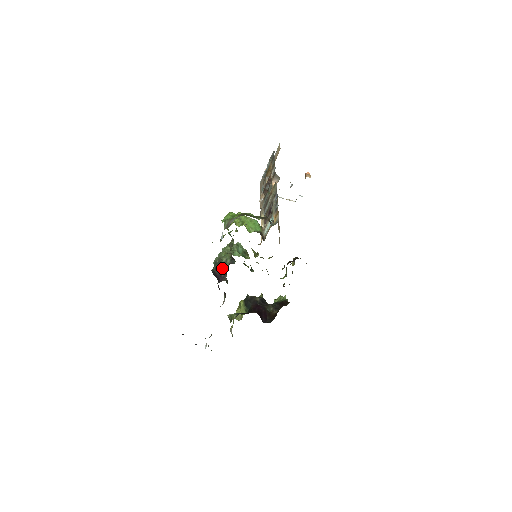
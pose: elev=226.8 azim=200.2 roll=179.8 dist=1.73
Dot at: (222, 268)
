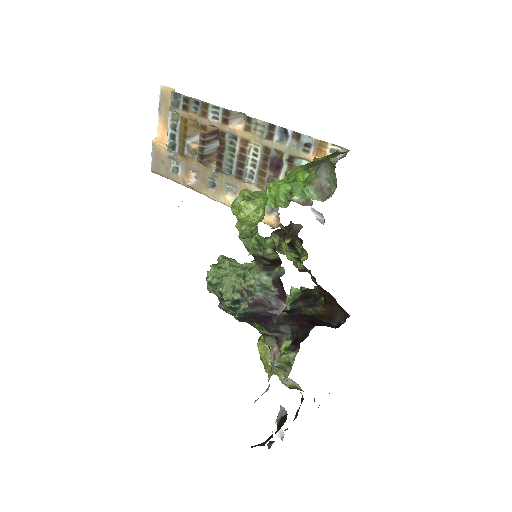
Dot at: (265, 295)
